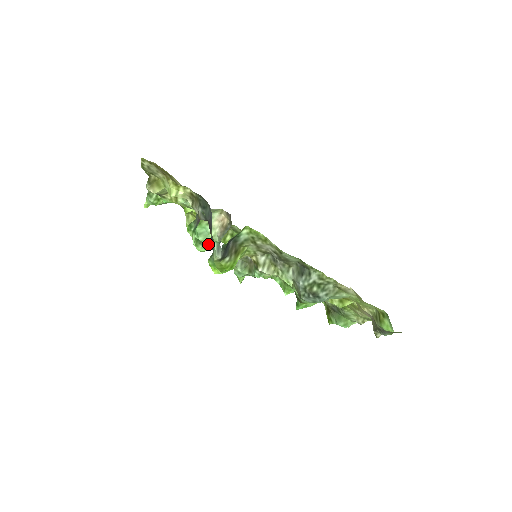
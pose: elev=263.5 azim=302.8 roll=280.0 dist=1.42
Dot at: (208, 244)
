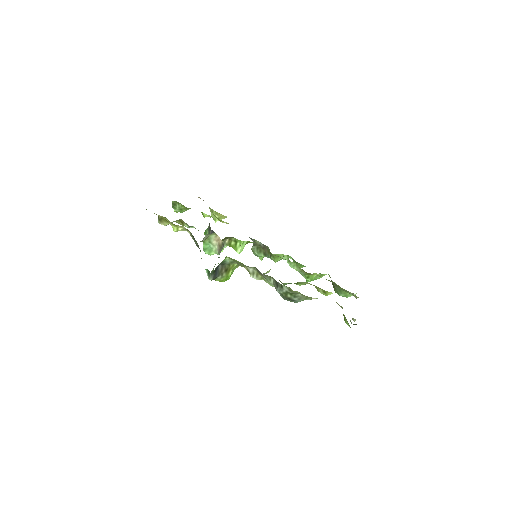
Dot at: occluded
